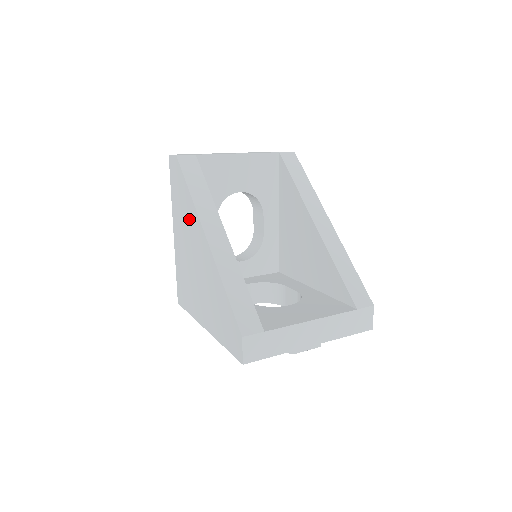
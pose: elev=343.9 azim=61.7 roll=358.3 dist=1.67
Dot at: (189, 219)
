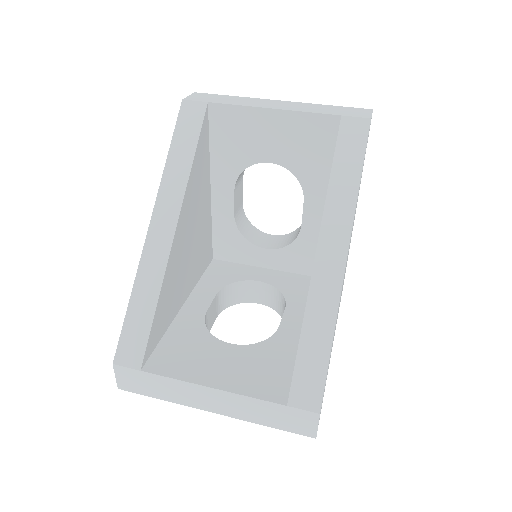
Dot at: occluded
